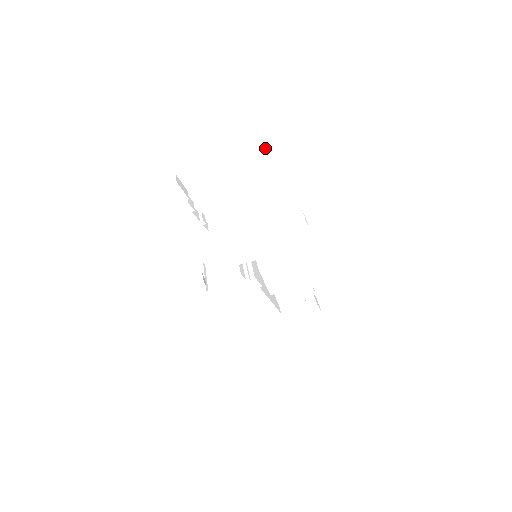
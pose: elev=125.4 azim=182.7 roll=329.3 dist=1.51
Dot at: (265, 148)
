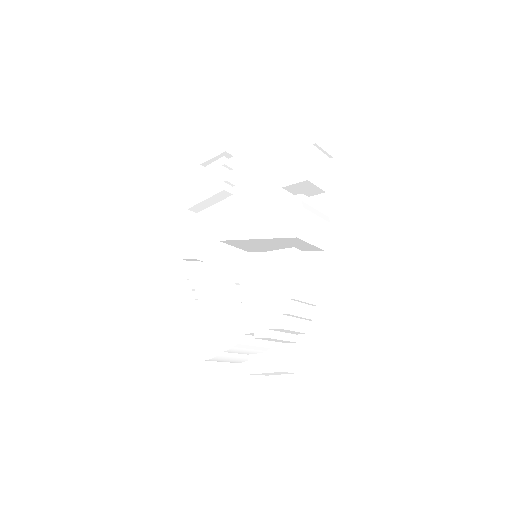
Dot at: occluded
